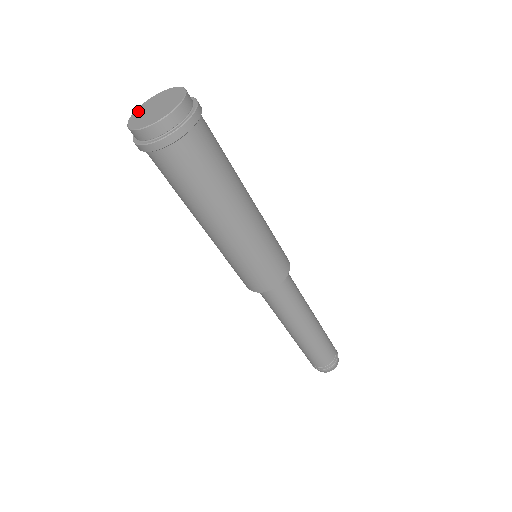
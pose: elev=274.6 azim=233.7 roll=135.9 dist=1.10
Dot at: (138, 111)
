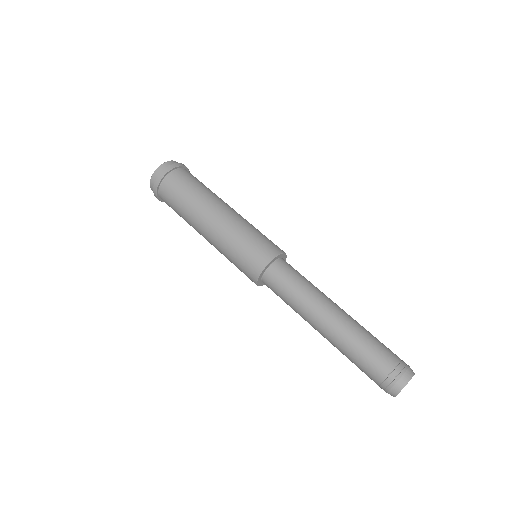
Dot at: occluded
